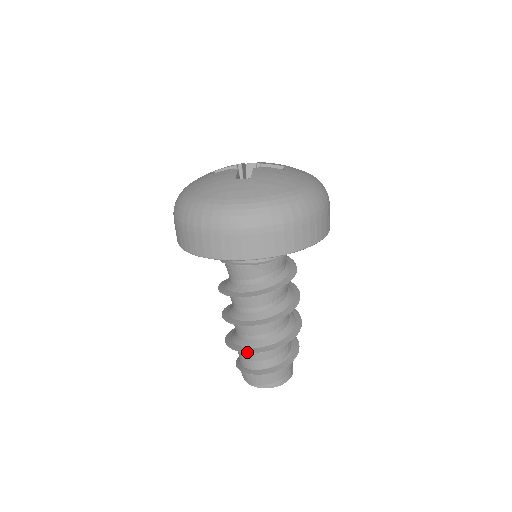
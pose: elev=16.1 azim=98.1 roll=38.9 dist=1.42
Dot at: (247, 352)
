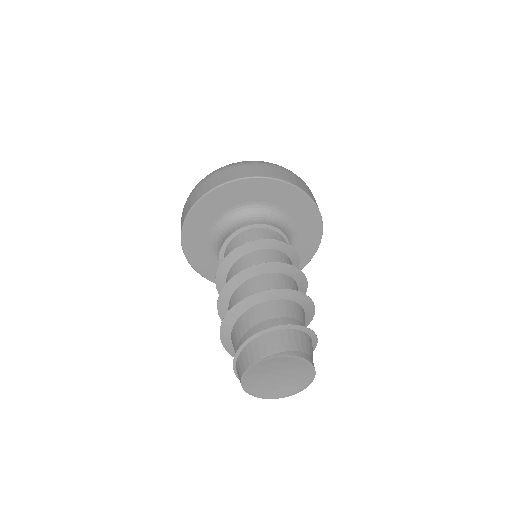
Dot at: (274, 289)
